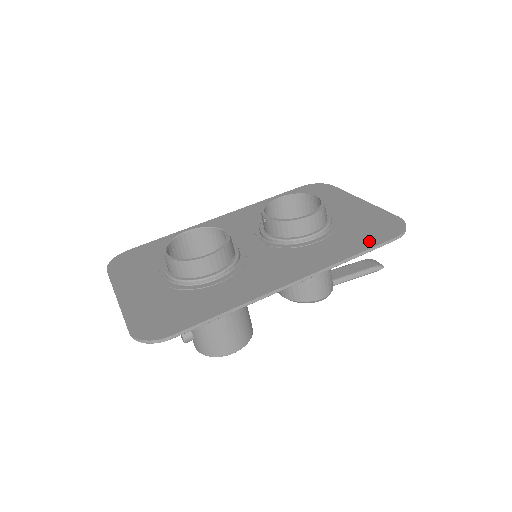
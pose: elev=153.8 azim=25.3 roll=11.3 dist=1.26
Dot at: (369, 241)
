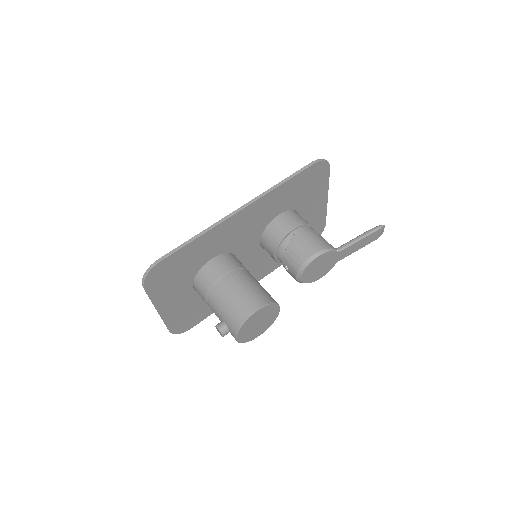
Dot at: (298, 176)
